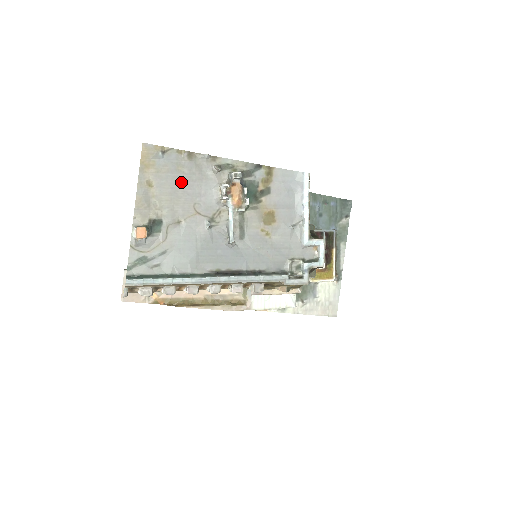
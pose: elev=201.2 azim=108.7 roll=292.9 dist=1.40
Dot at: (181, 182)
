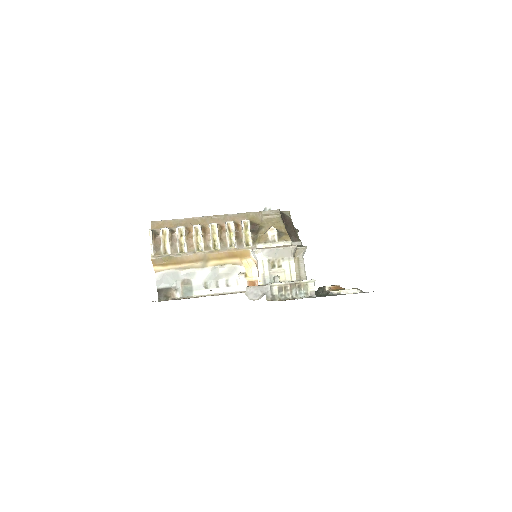
Dot at: occluded
